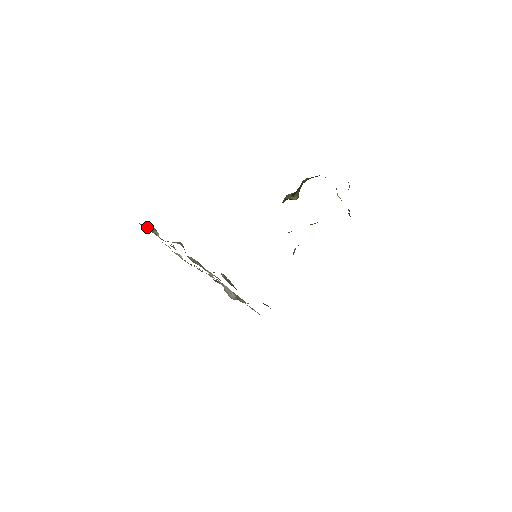
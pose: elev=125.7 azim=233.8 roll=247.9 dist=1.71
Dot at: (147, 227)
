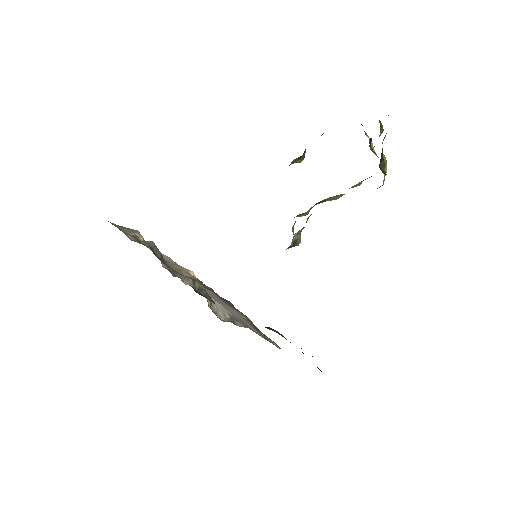
Dot at: (123, 228)
